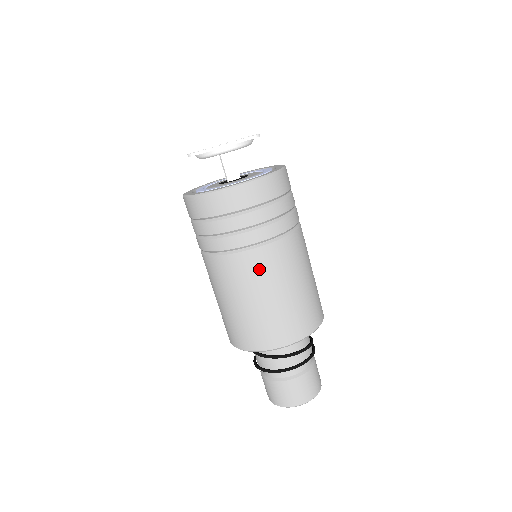
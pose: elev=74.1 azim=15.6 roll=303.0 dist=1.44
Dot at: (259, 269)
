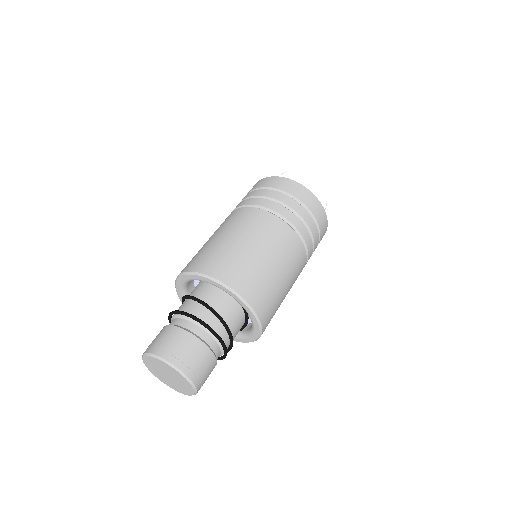
Dot at: (274, 232)
